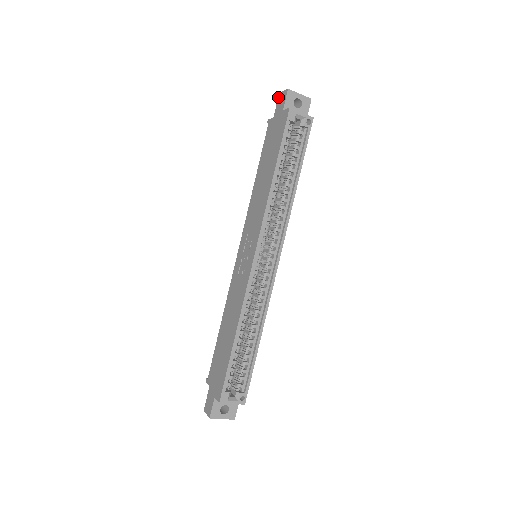
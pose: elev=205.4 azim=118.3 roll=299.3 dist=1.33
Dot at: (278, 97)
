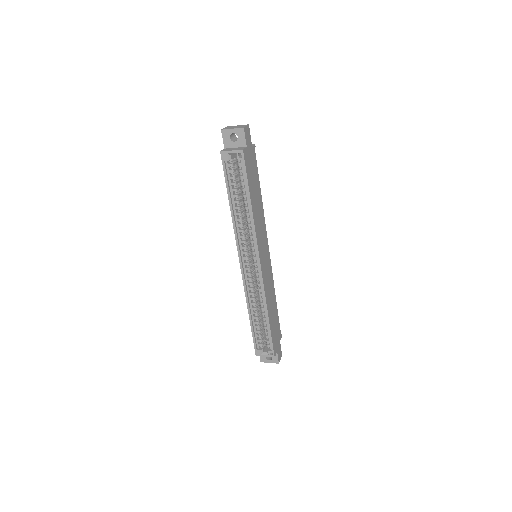
Dot at: occluded
